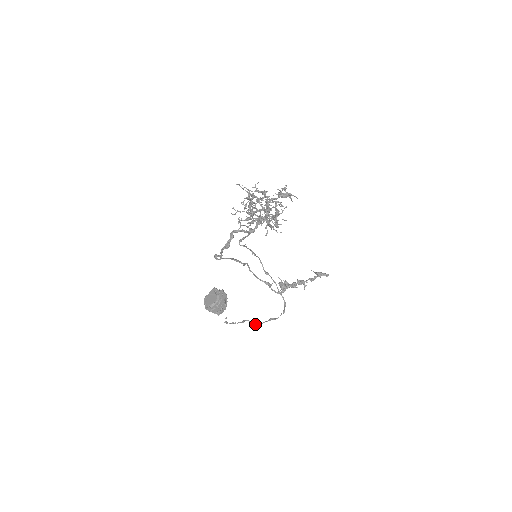
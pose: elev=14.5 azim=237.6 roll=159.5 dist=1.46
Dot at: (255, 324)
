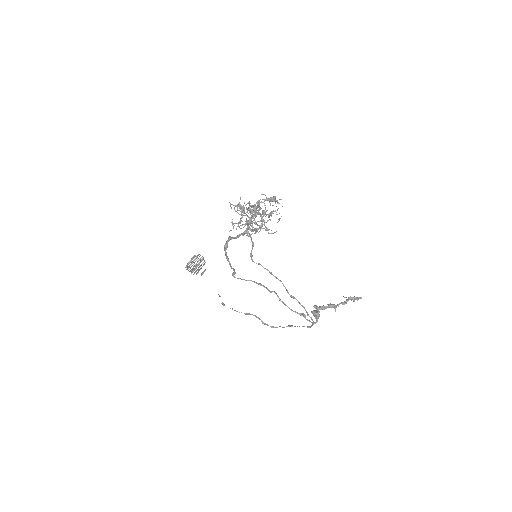
Dot at: (267, 325)
